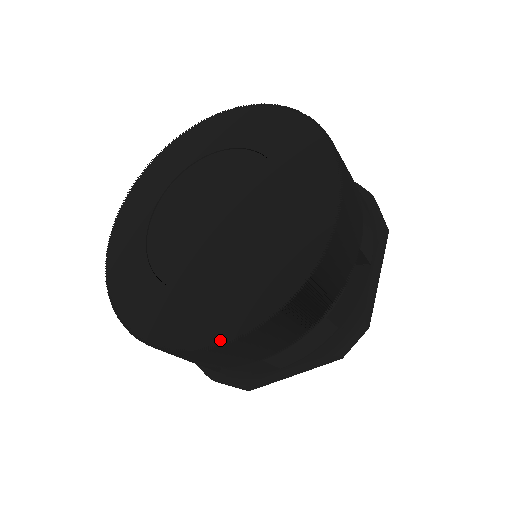
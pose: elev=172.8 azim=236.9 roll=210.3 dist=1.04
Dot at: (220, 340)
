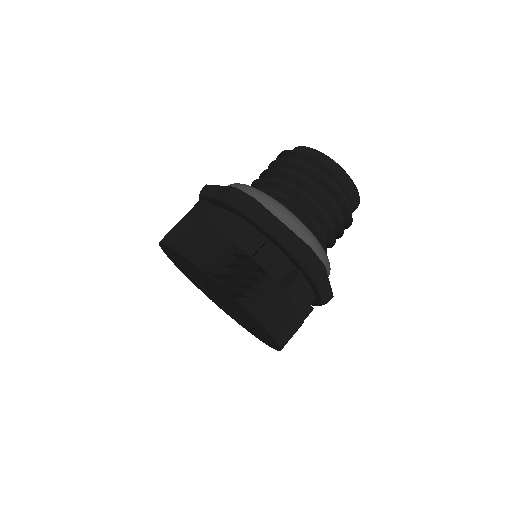
Dot at: (260, 340)
